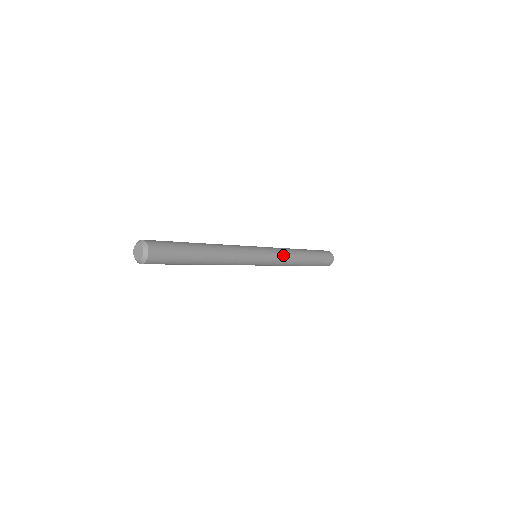
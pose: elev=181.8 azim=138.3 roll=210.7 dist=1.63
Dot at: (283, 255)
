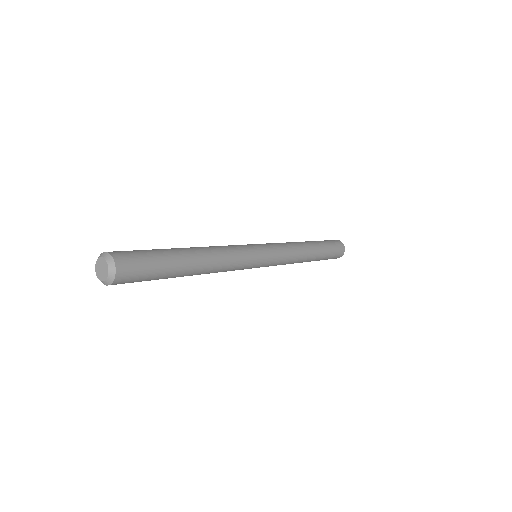
Dot at: (289, 256)
